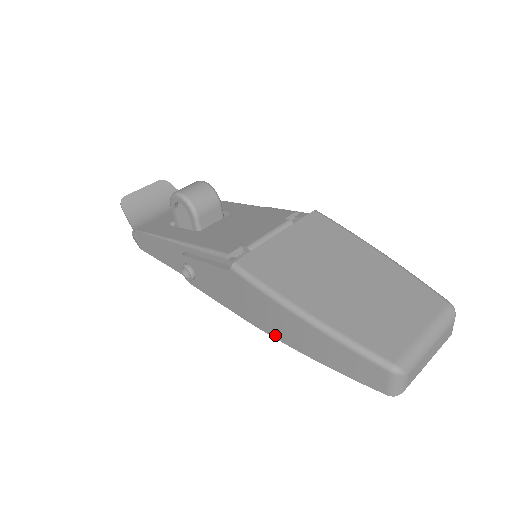
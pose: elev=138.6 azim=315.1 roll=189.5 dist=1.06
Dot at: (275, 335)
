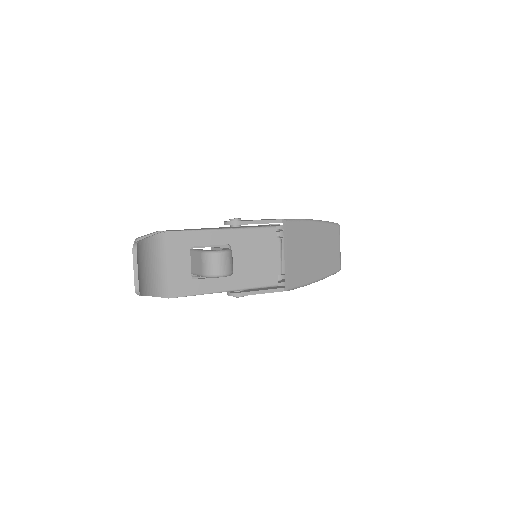
Dot at: occluded
